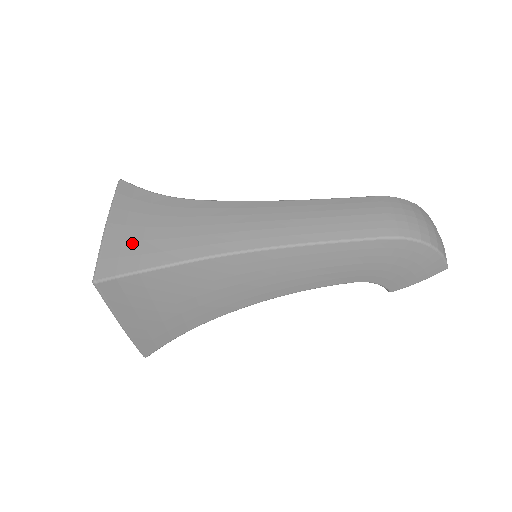
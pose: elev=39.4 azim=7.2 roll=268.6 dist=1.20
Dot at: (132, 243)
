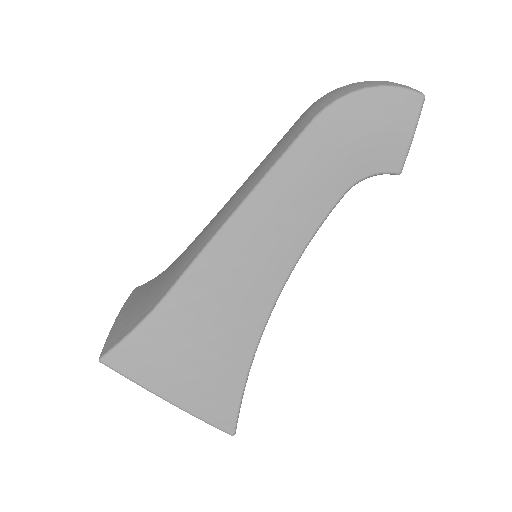
Dot at: (132, 315)
